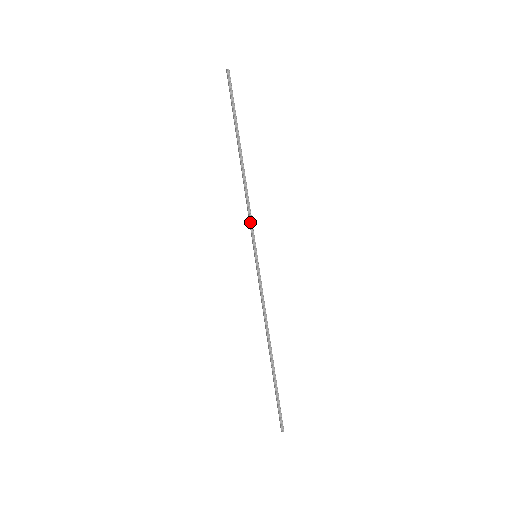
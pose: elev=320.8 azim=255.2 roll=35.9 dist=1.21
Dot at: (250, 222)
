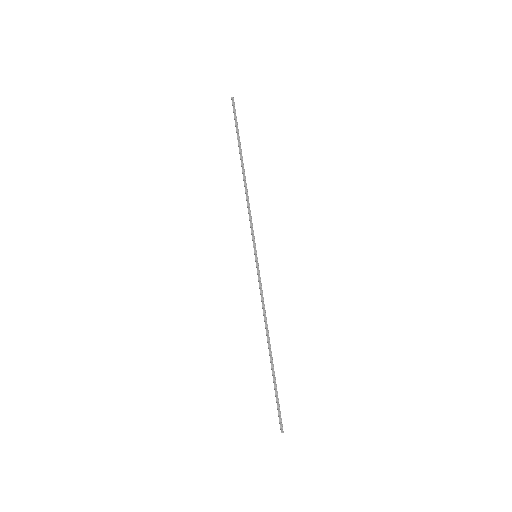
Dot at: (250, 225)
